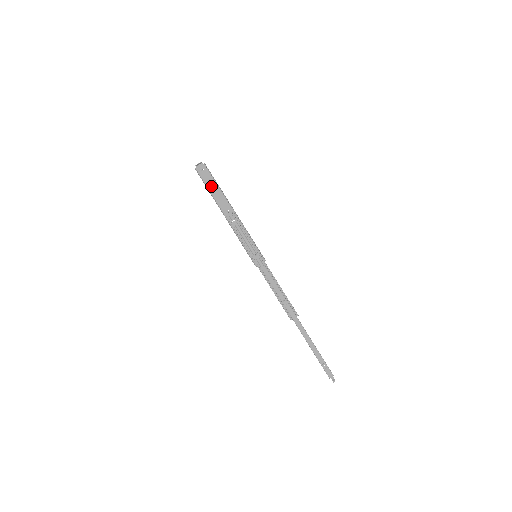
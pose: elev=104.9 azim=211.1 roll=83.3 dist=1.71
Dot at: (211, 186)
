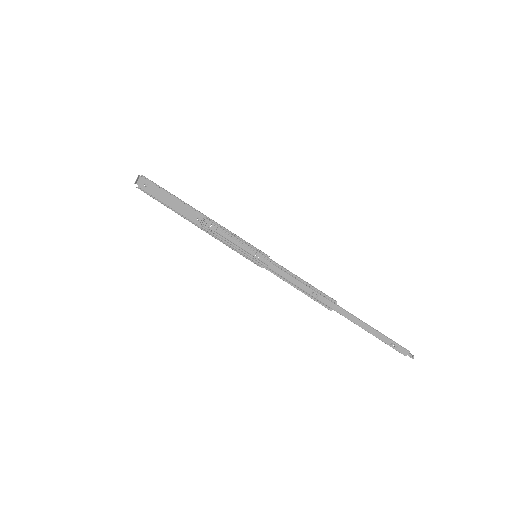
Dot at: (165, 198)
